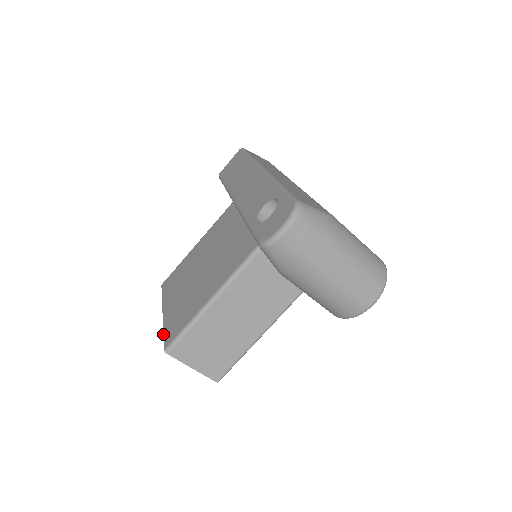
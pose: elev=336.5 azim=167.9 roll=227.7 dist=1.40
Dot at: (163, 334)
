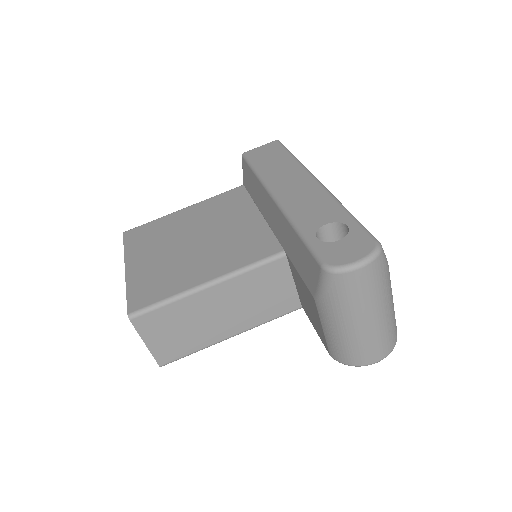
Dot at: (126, 294)
